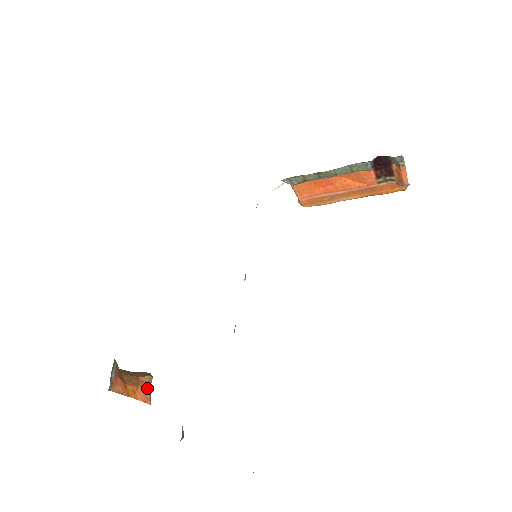
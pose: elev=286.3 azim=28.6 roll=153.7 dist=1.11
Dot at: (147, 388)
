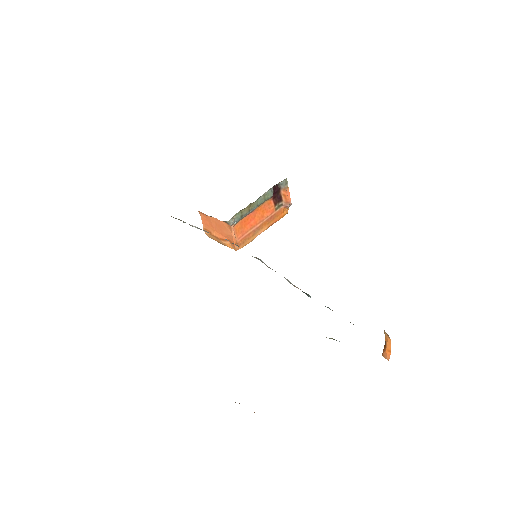
Dot at: occluded
